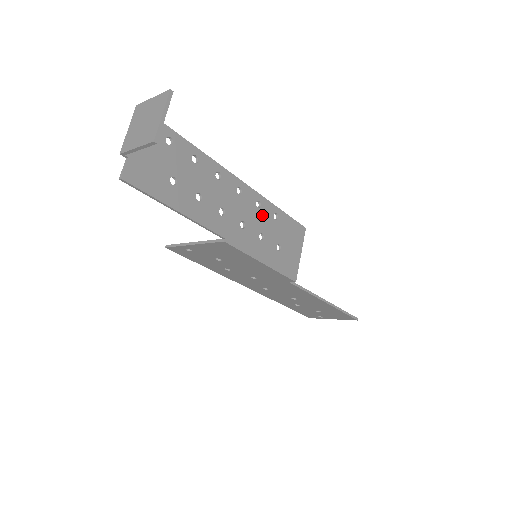
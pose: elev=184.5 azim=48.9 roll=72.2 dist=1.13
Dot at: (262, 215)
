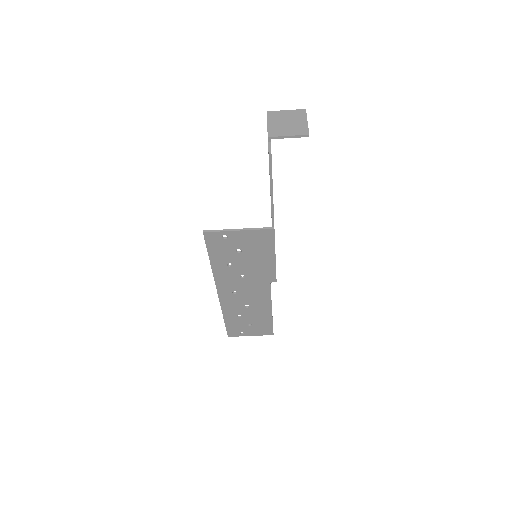
Dot at: occluded
